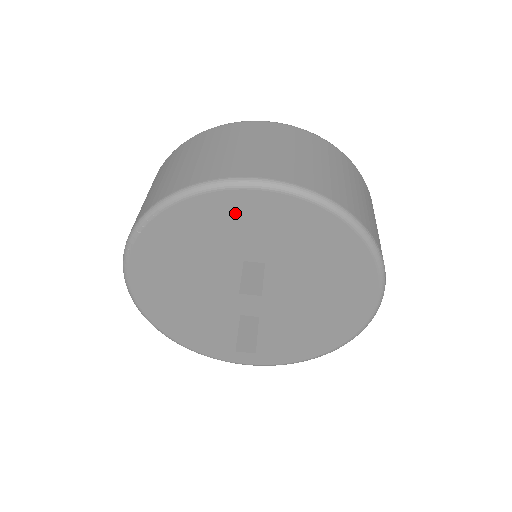
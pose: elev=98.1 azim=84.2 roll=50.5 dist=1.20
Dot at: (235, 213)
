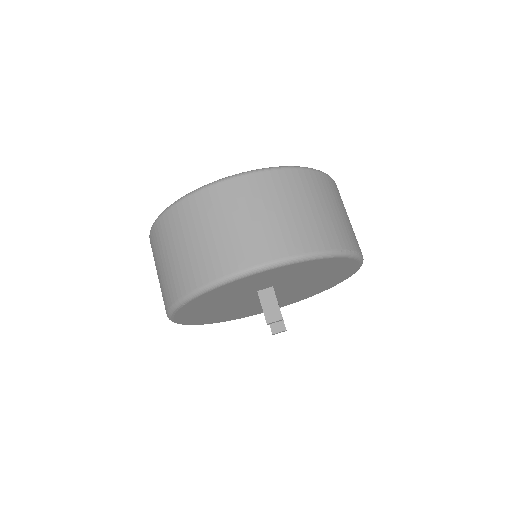
Dot at: (243, 284)
